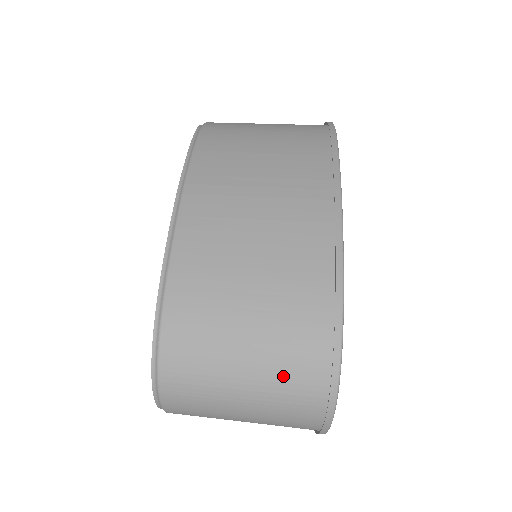
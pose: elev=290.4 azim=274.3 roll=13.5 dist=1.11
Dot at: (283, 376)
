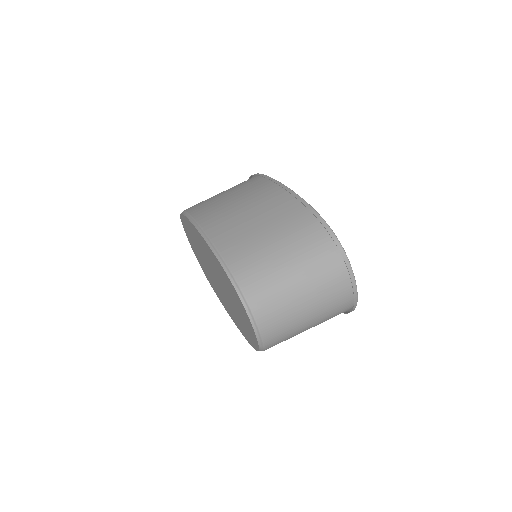
Dot at: (311, 258)
